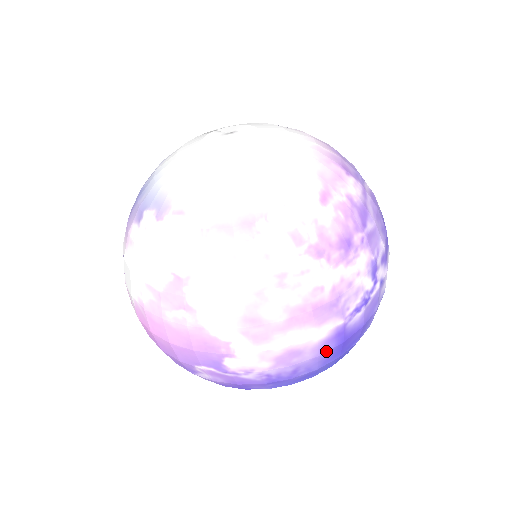
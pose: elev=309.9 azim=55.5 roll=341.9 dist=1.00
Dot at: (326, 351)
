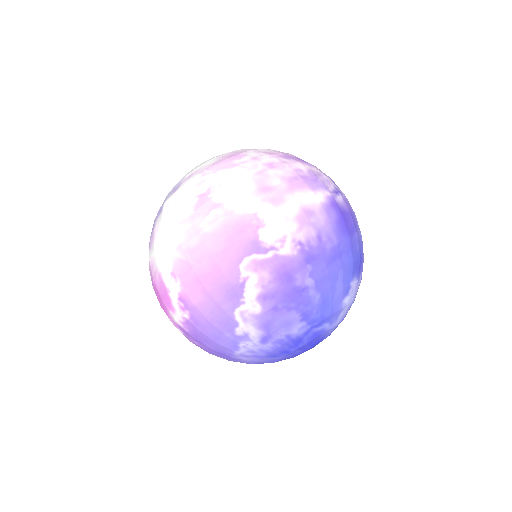
Dot at: (332, 217)
